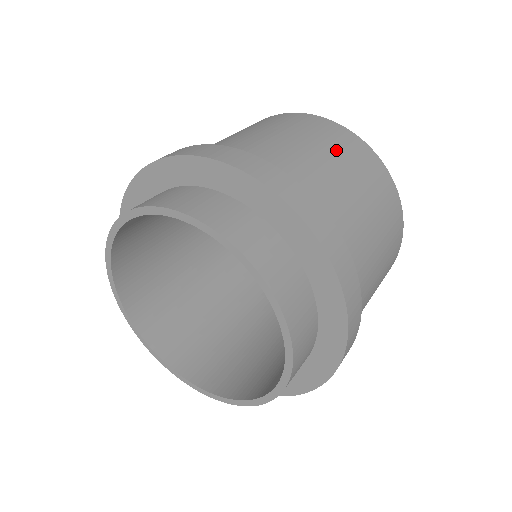
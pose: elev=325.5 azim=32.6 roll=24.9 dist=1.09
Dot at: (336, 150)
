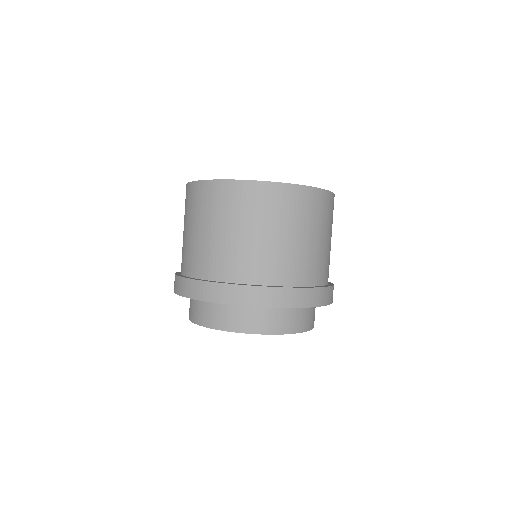
Dot at: (214, 215)
